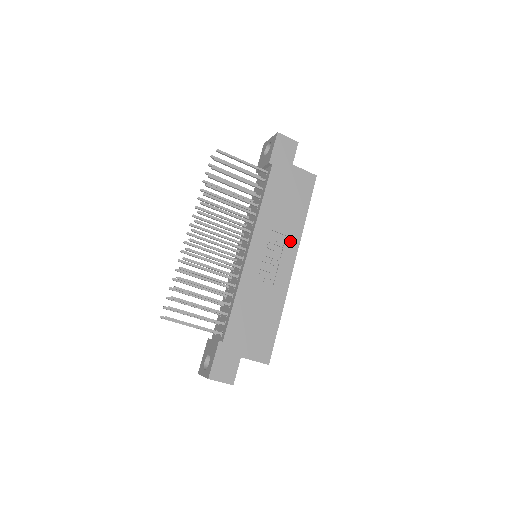
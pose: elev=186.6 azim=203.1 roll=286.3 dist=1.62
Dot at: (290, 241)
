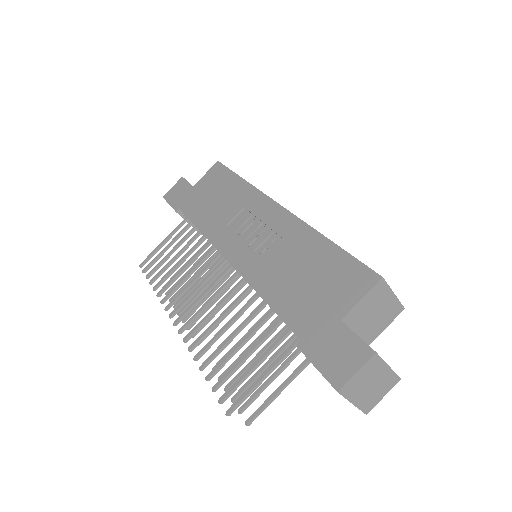
Dot at: (252, 204)
